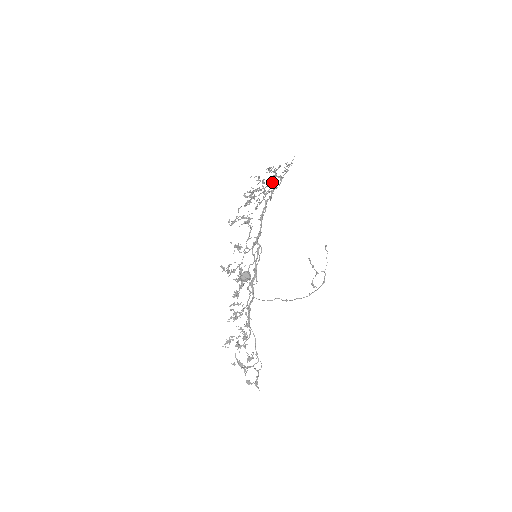
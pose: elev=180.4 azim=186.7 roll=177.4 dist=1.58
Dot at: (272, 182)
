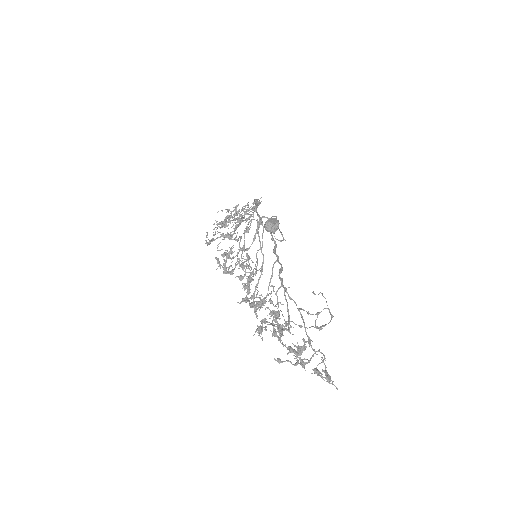
Dot at: occluded
